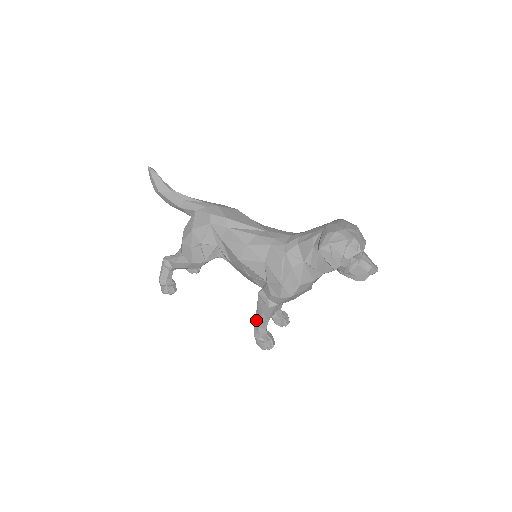
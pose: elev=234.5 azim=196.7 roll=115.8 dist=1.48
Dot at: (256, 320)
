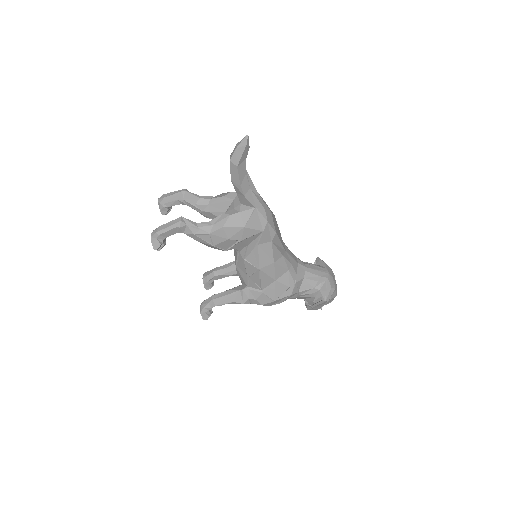
Dot at: (218, 301)
